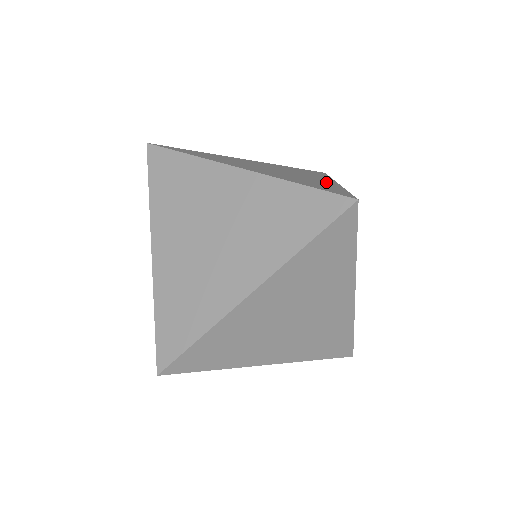
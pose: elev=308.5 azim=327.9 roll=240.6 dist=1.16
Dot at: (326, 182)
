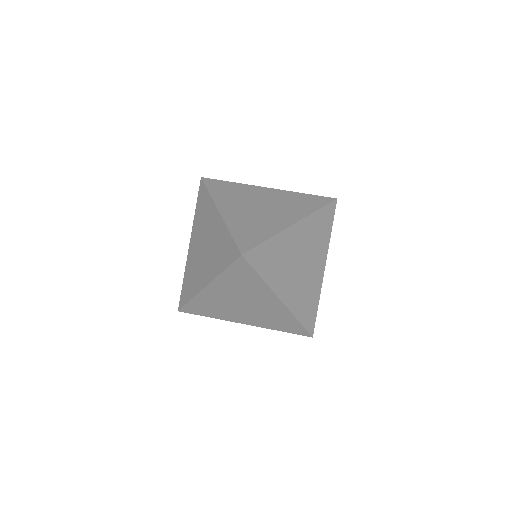
Dot at: occluded
